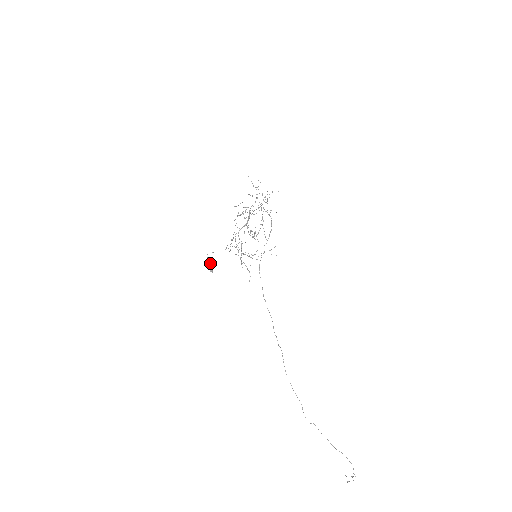
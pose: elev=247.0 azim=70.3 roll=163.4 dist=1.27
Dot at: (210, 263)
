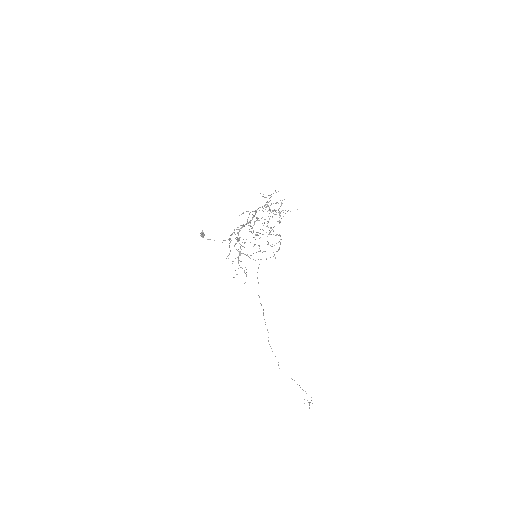
Dot at: (202, 230)
